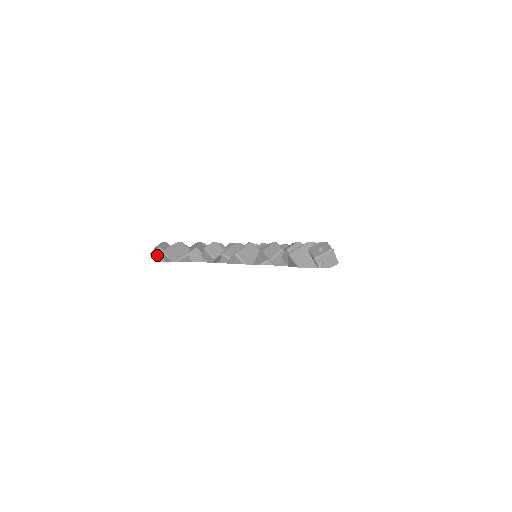
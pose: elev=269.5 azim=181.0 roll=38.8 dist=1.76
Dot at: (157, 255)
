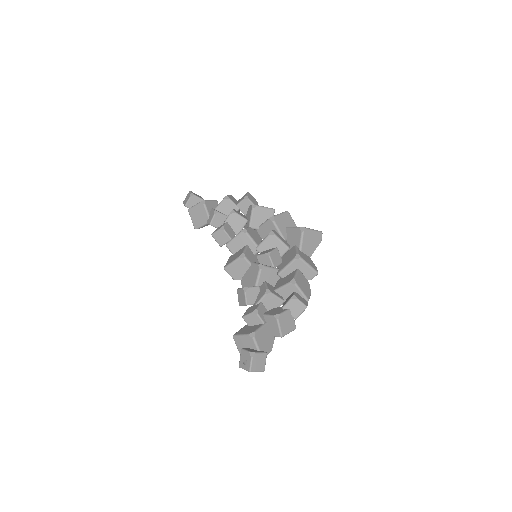
Dot at: occluded
